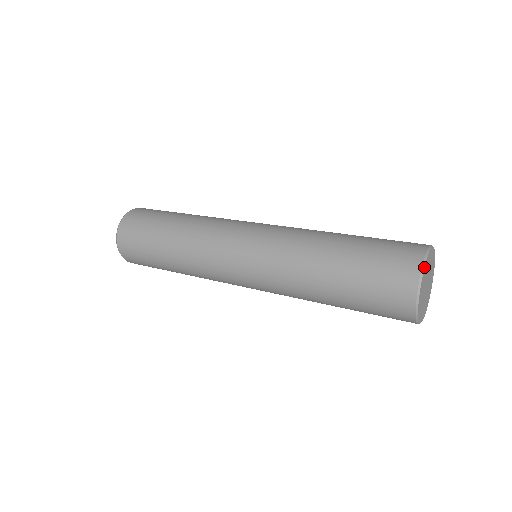
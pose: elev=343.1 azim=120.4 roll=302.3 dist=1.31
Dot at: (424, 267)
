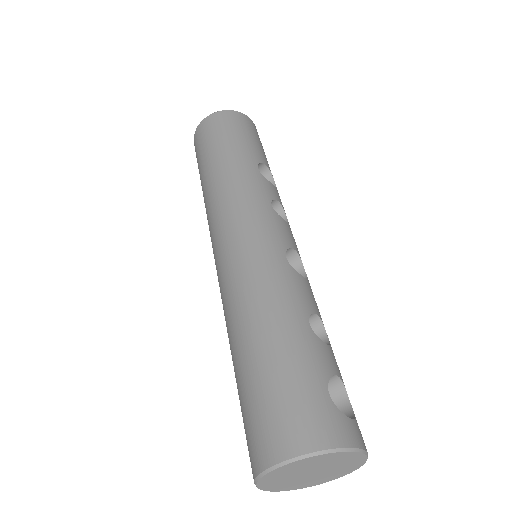
Dot at: (269, 472)
